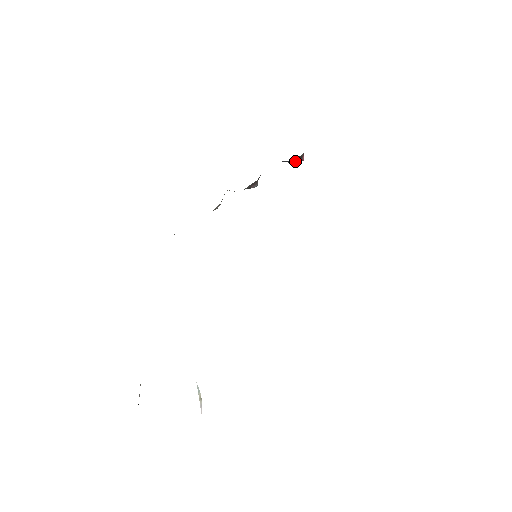
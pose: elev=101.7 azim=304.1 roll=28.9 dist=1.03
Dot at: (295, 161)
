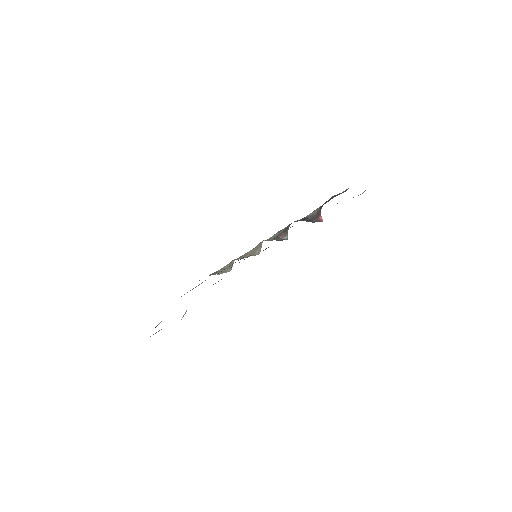
Dot at: (315, 221)
